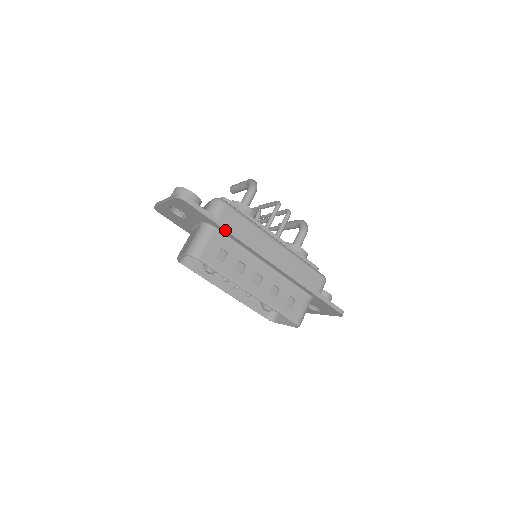
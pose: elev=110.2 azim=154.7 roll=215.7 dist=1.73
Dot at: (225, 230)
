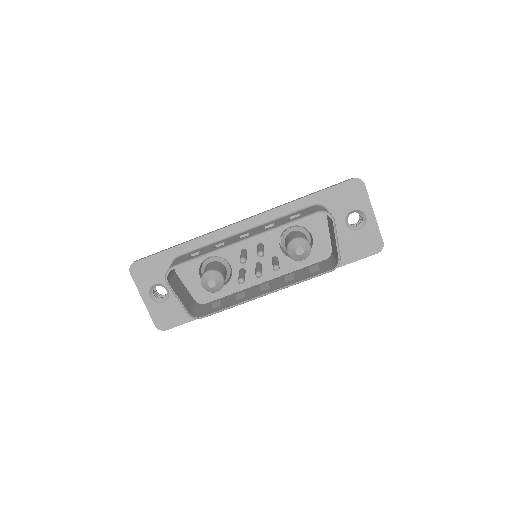
Dot at: (180, 245)
